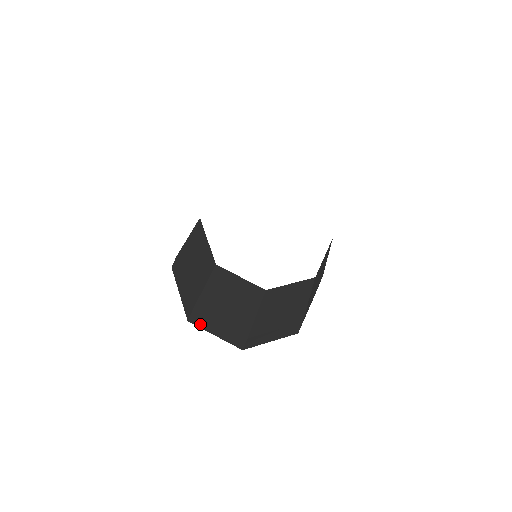
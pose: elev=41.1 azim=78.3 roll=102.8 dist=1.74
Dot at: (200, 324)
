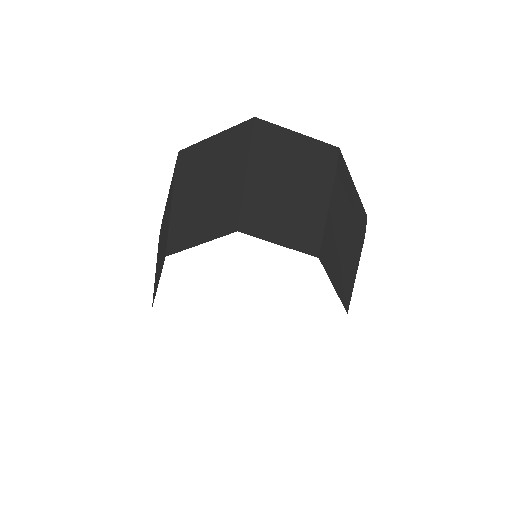
Dot at: occluded
